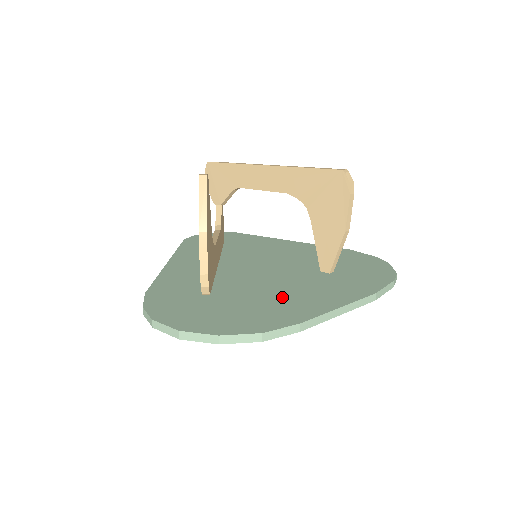
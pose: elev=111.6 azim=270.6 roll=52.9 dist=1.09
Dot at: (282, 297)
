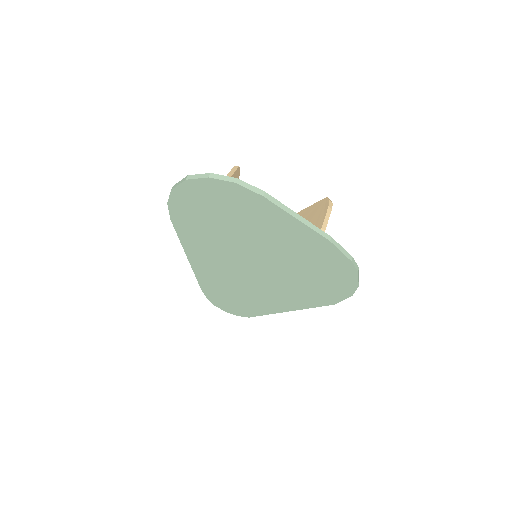
Dot at: occluded
